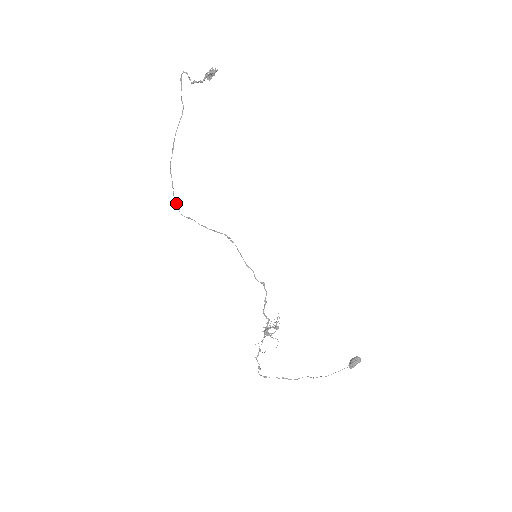
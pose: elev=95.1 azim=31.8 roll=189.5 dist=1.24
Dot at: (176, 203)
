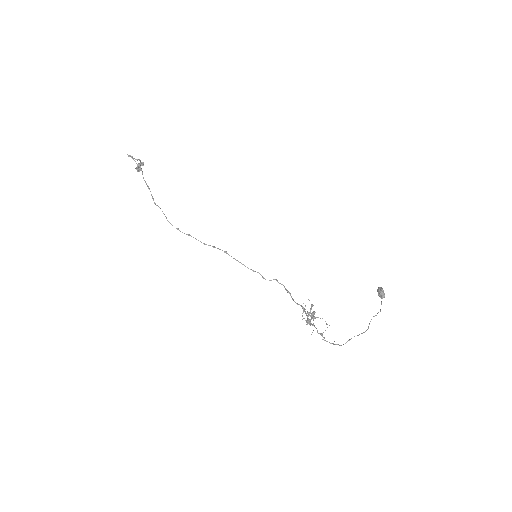
Dot at: (172, 225)
